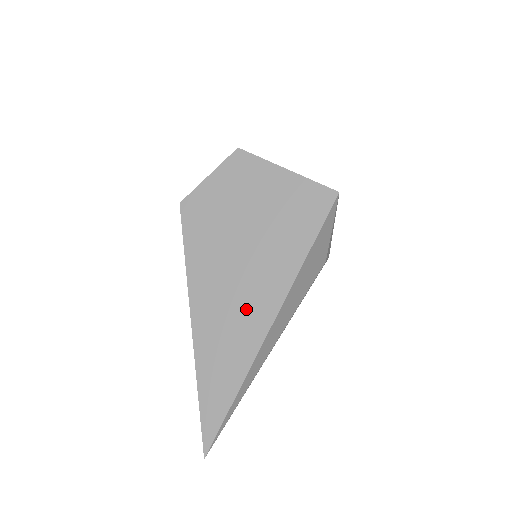
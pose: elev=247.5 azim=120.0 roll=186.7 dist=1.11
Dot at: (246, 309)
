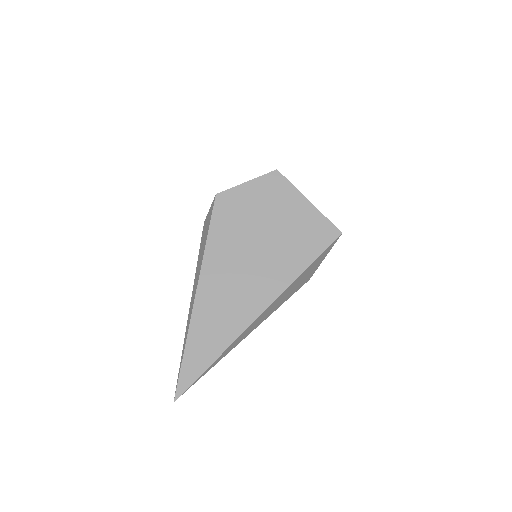
Dot at: (244, 296)
